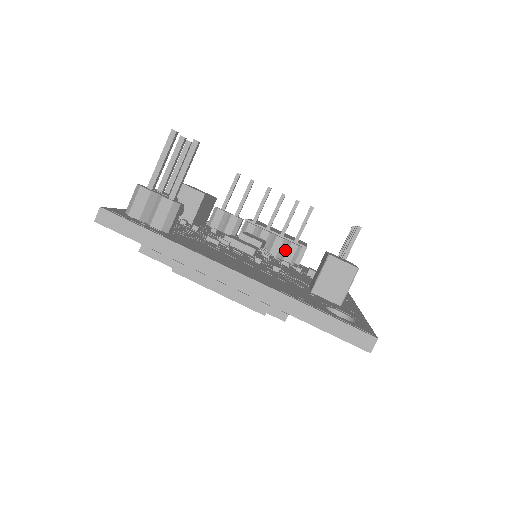
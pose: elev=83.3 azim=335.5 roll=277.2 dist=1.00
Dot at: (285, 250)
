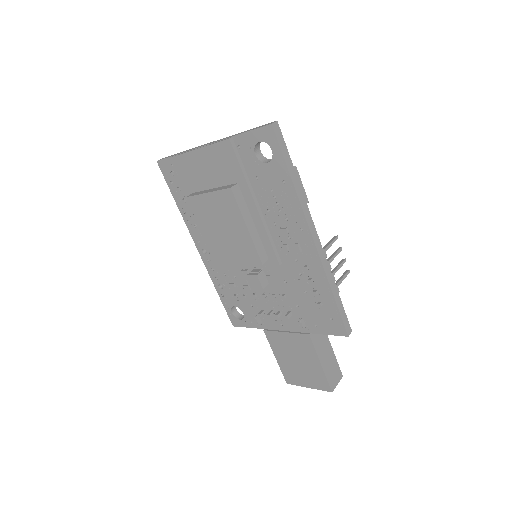
Dot at: occluded
